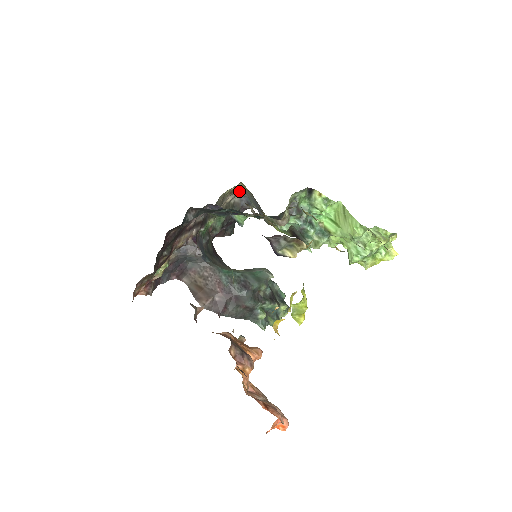
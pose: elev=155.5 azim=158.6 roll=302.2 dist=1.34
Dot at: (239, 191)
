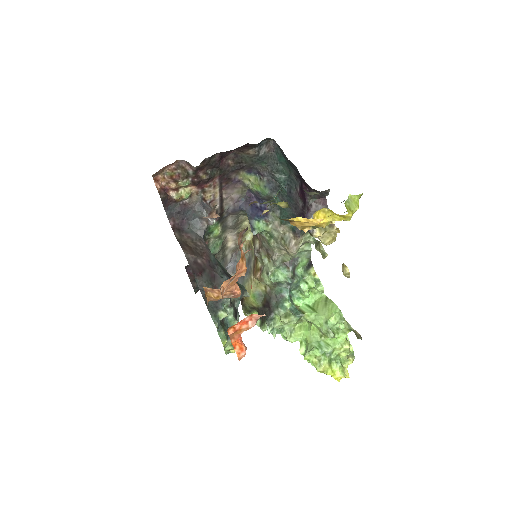
Dot at: (235, 252)
